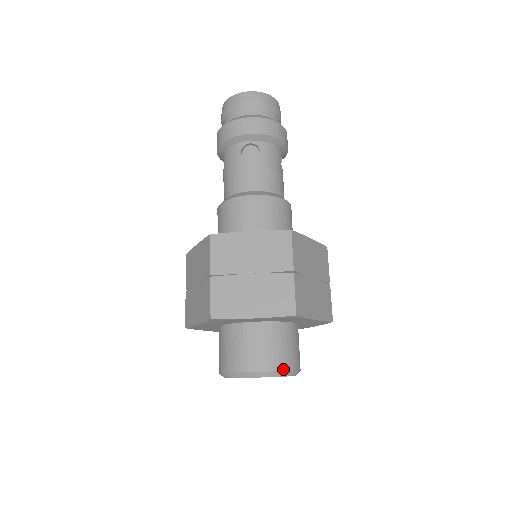
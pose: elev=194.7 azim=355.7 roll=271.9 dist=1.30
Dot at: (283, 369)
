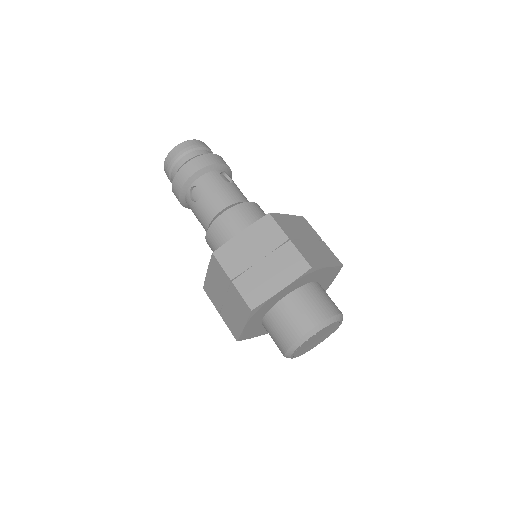
Dot at: occluded
